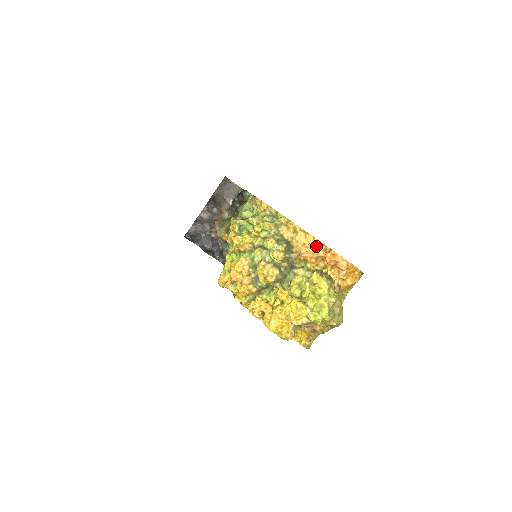
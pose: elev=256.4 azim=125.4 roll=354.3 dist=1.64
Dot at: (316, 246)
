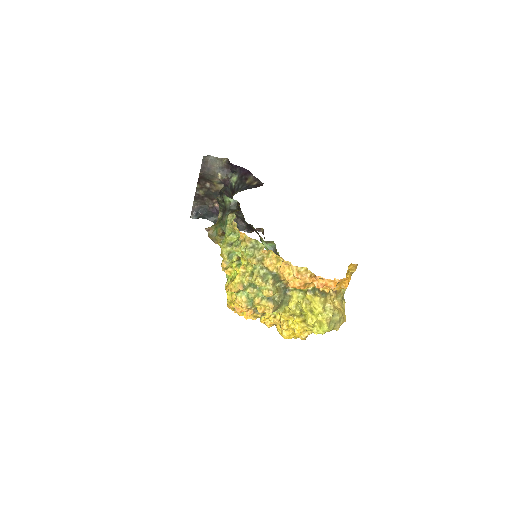
Dot at: (300, 277)
